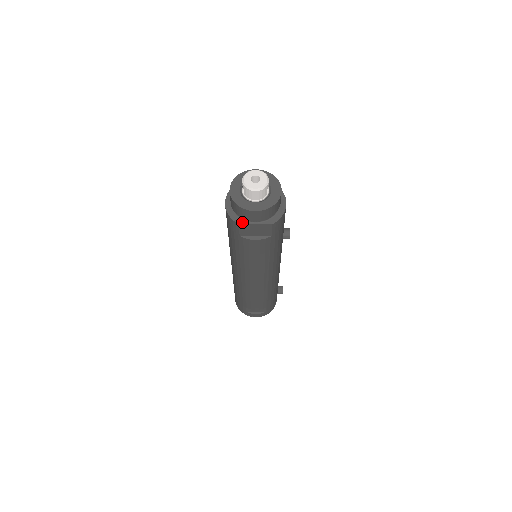
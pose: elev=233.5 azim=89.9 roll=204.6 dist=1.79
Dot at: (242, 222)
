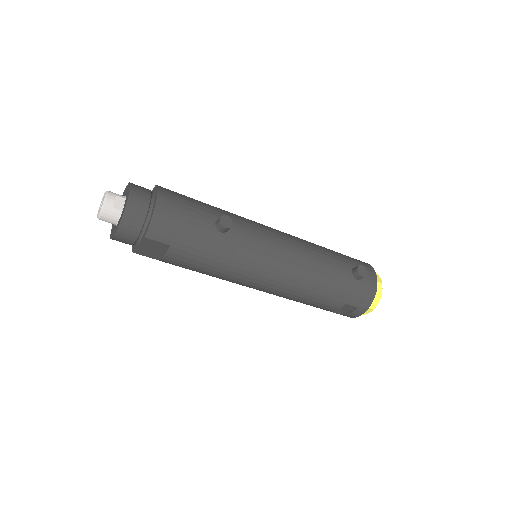
Dot at: (134, 249)
